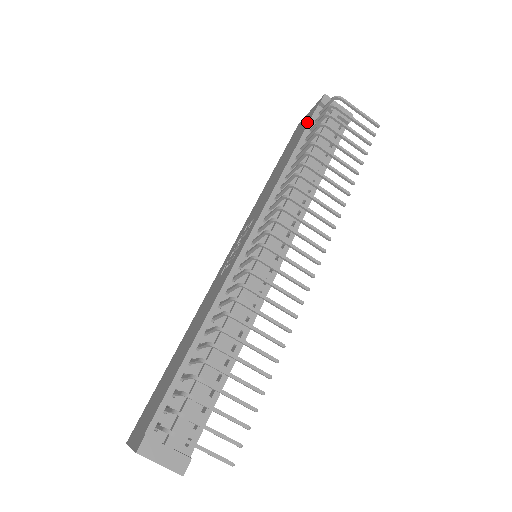
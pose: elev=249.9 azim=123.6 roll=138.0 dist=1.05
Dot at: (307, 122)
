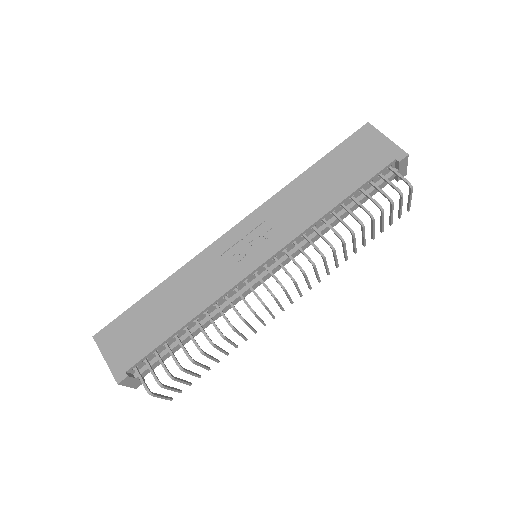
Dot at: (375, 168)
